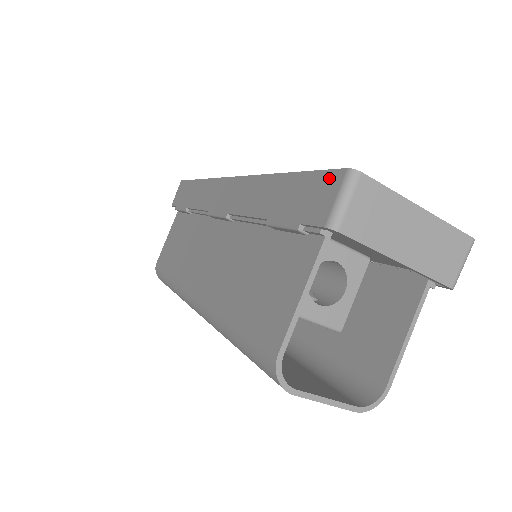
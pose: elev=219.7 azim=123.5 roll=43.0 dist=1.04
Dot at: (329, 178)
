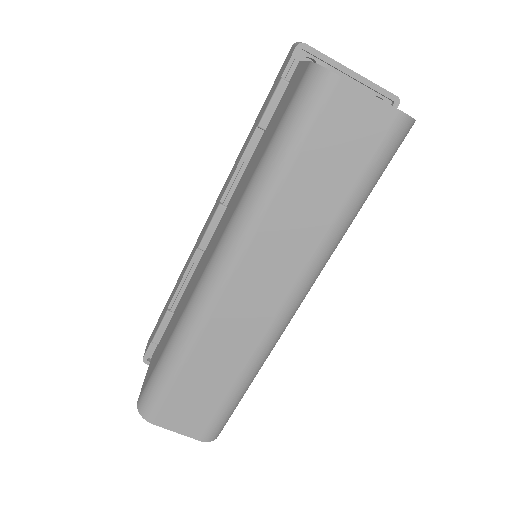
Dot at: (285, 61)
